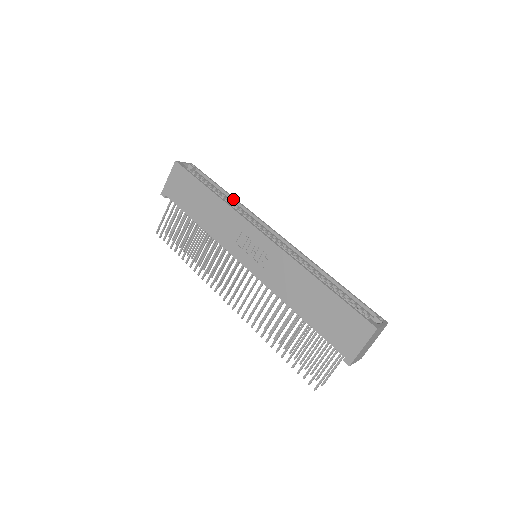
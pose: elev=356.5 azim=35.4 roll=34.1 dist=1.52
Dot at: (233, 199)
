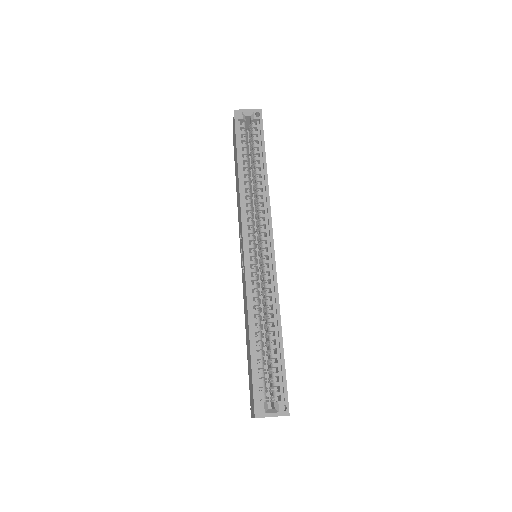
Dot at: (264, 179)
